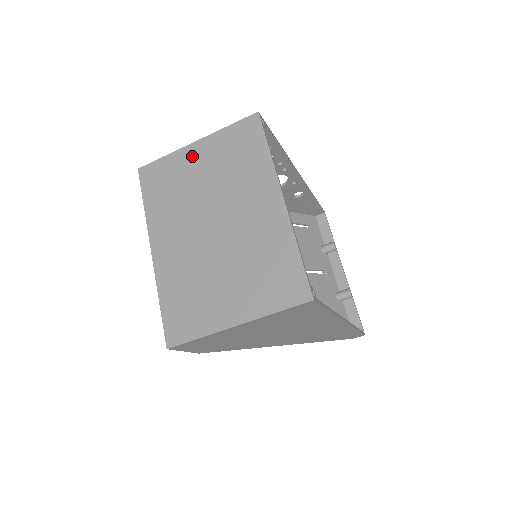
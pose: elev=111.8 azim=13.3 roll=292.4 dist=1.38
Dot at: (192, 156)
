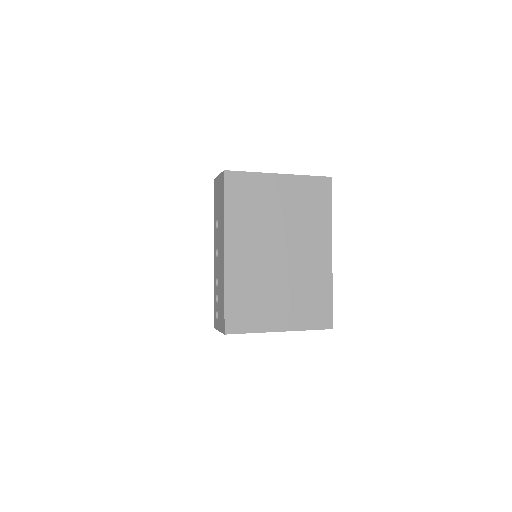
Dot at: (275, 185)
